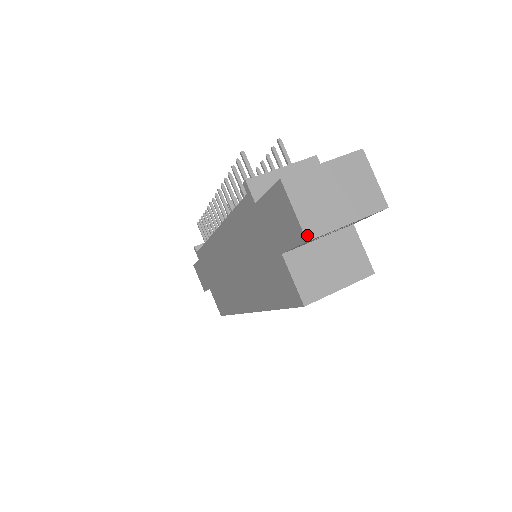
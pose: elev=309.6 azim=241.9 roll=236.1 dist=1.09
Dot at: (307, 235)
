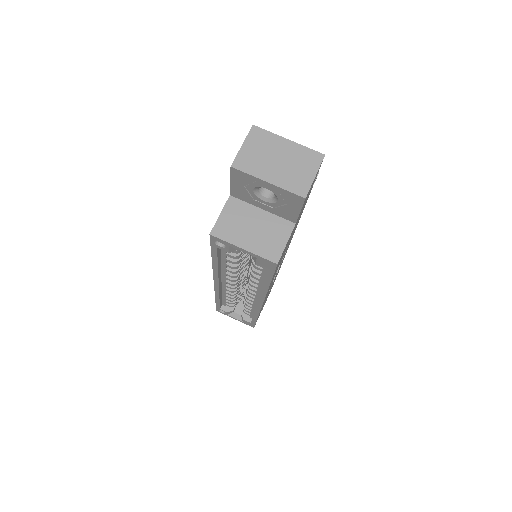
Dot at: (234, 163)
